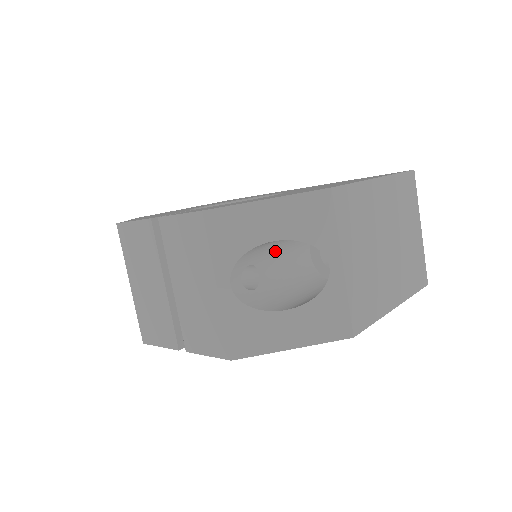
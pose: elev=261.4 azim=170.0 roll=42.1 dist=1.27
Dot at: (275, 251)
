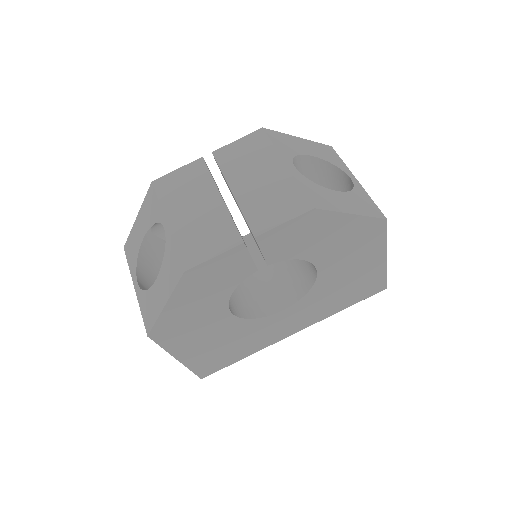
Dot at: occluded
